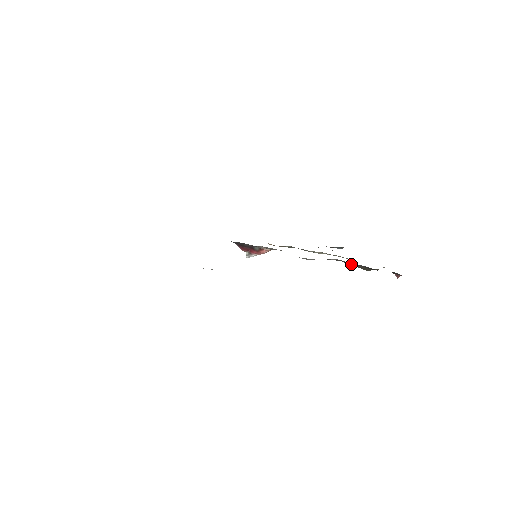
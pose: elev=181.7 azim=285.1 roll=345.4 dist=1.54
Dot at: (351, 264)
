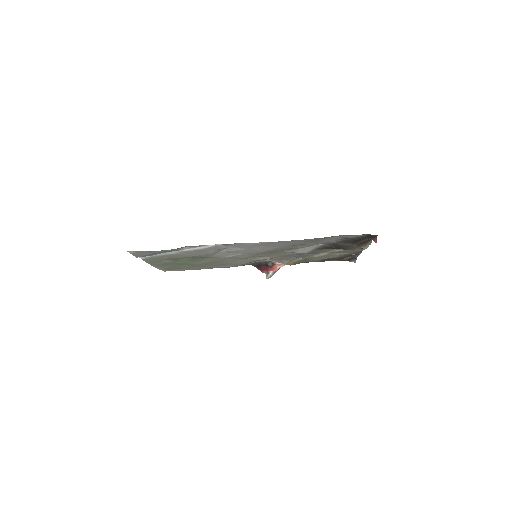
Dot at: (336, 244)
